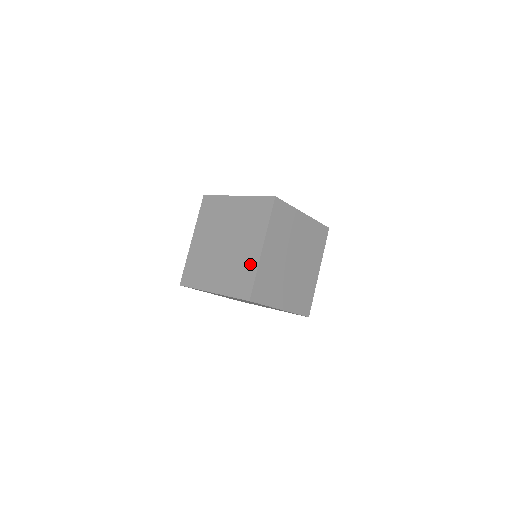
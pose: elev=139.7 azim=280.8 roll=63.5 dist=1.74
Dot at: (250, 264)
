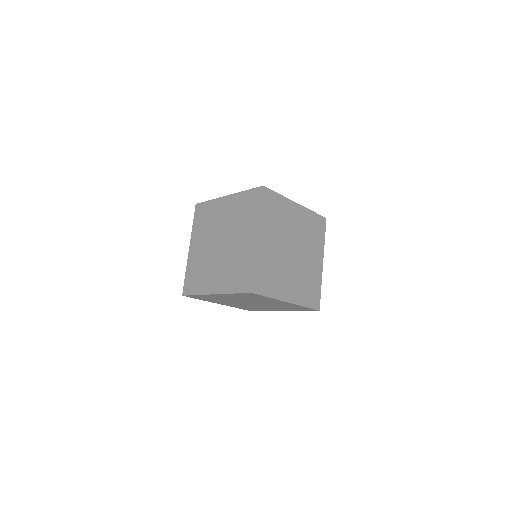
Dot at: (204, 285)
